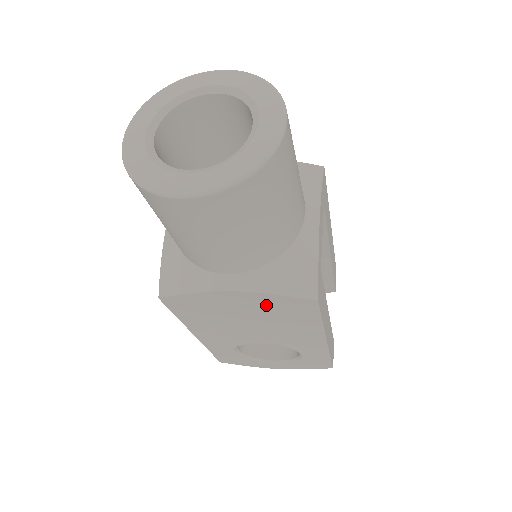
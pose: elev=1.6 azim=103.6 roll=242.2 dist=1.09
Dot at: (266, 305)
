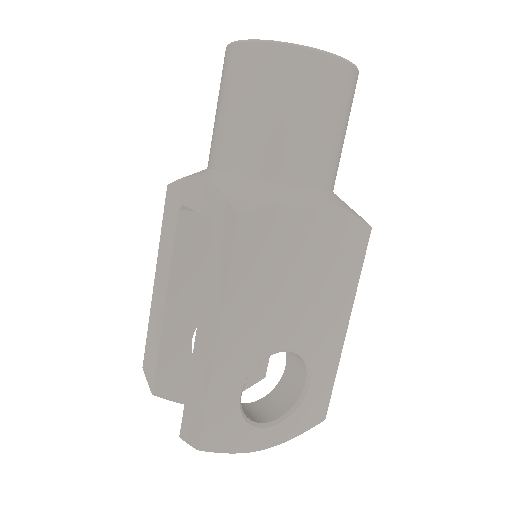
Dot at: (332, 236)
